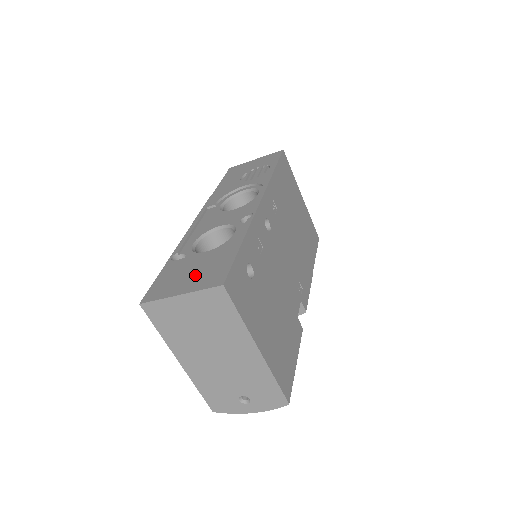
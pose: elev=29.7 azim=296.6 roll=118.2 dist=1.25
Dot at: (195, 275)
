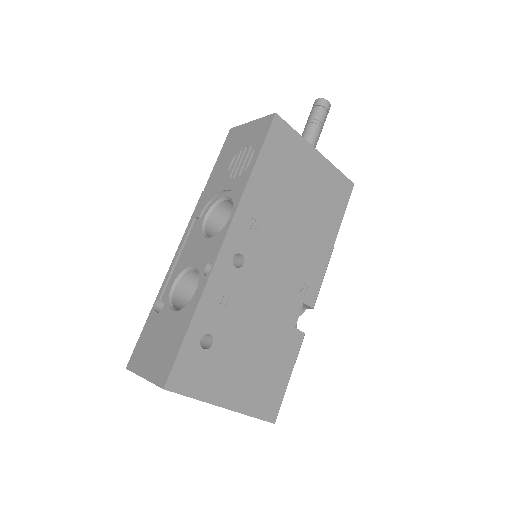
Dot at: (156, 354)
